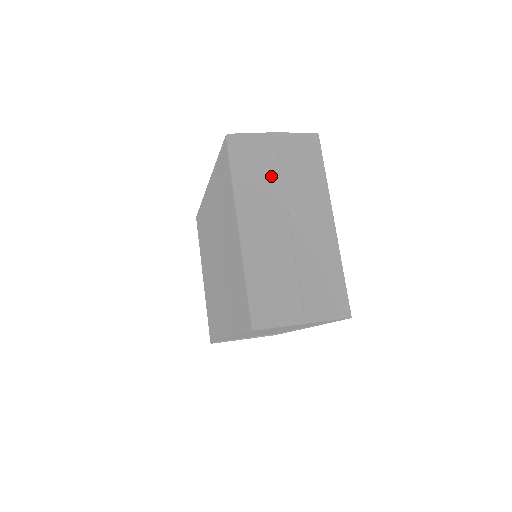
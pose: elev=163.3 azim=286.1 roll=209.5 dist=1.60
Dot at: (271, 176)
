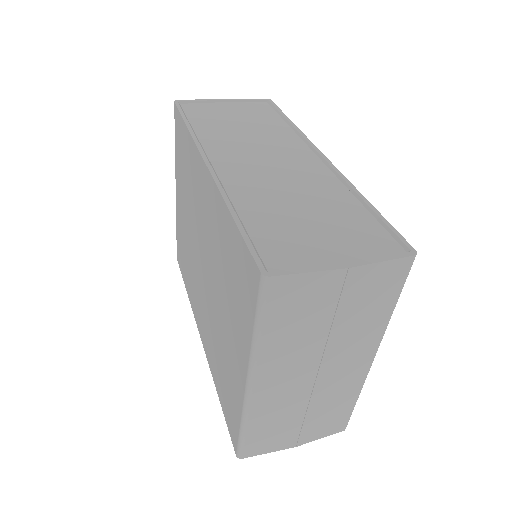
Dot at: (315, 328)
